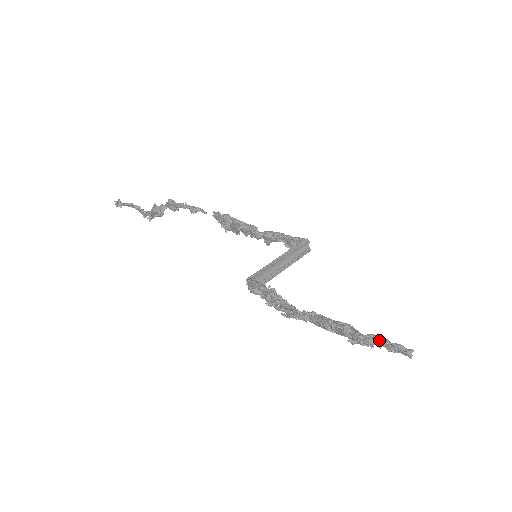
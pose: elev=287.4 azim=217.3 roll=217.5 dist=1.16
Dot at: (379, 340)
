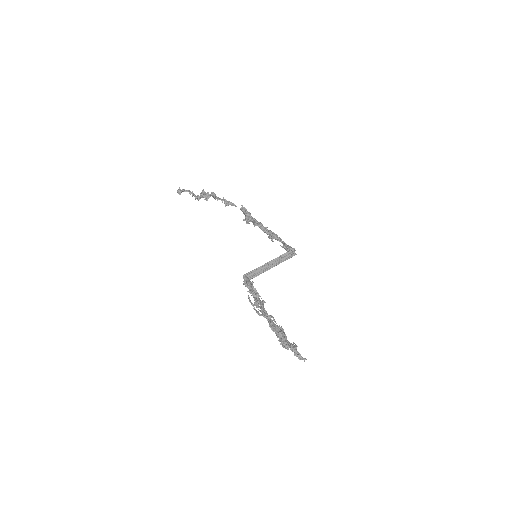
Dot at: (291, 348)
